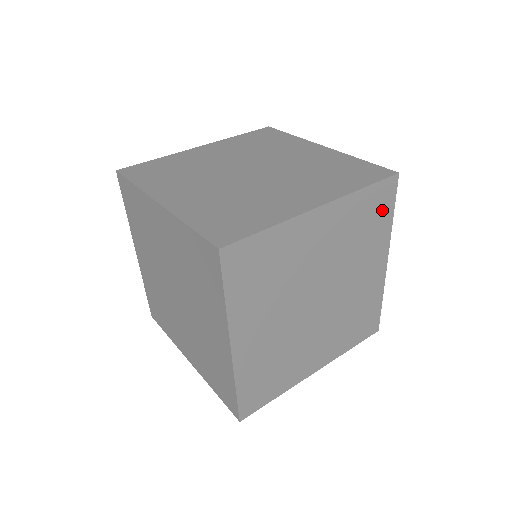
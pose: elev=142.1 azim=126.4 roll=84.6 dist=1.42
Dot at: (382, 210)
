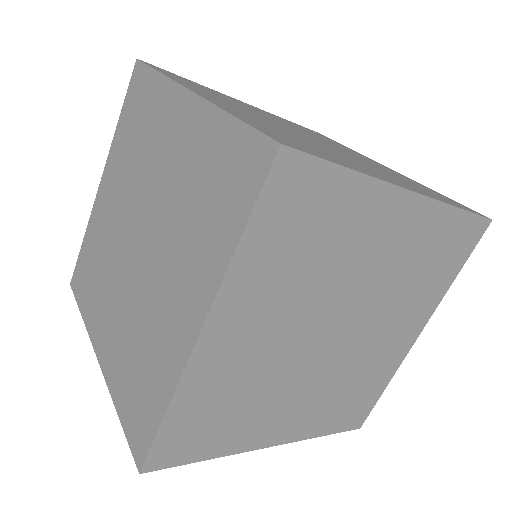
Dot at: (454, 257)
